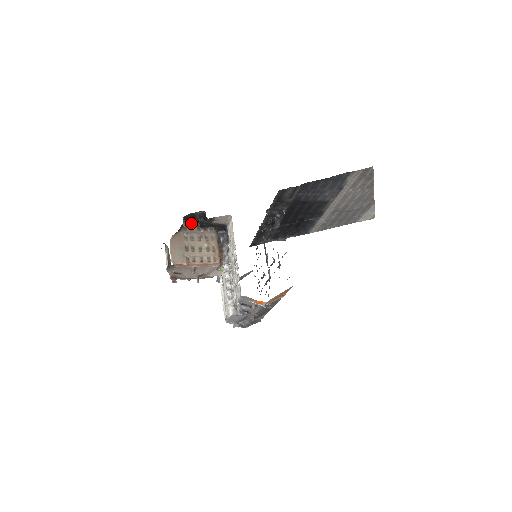
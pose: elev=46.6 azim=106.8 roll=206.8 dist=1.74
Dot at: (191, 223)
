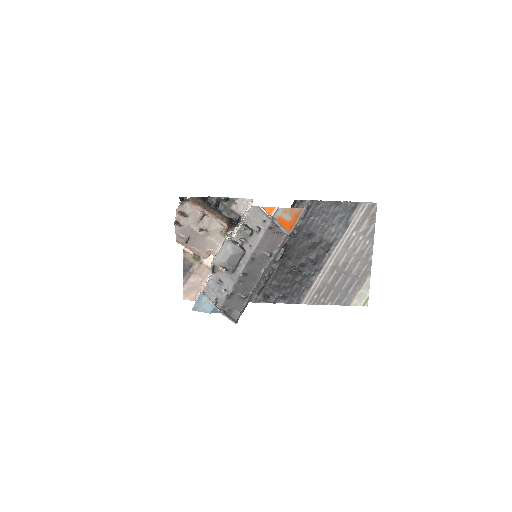
Dot at: (210, 207)
